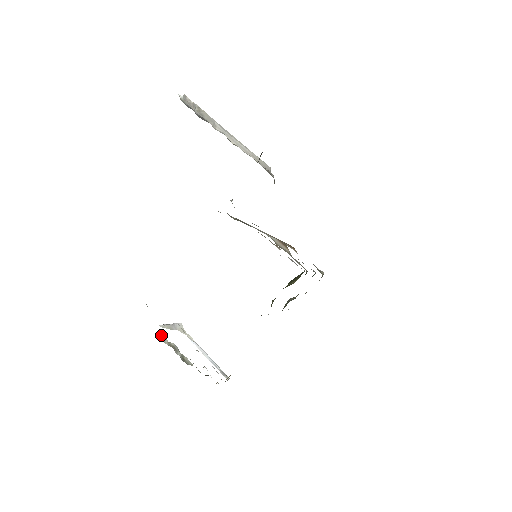
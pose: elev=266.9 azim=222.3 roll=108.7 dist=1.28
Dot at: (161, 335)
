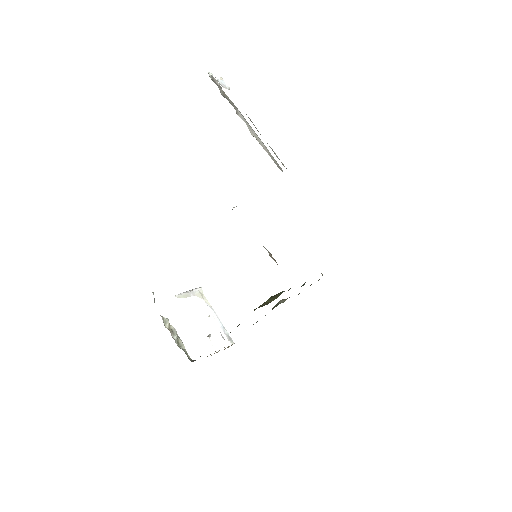
Dot at: occluded
